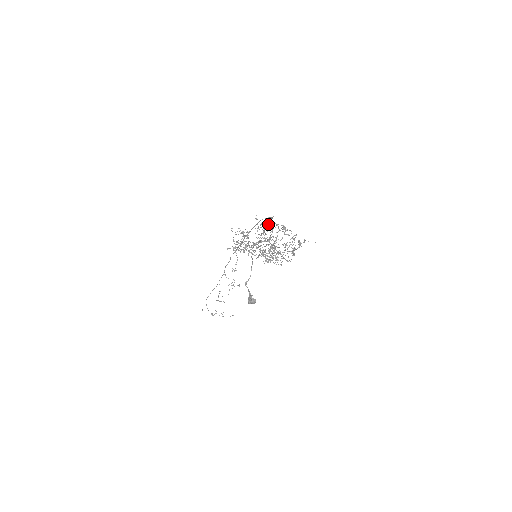
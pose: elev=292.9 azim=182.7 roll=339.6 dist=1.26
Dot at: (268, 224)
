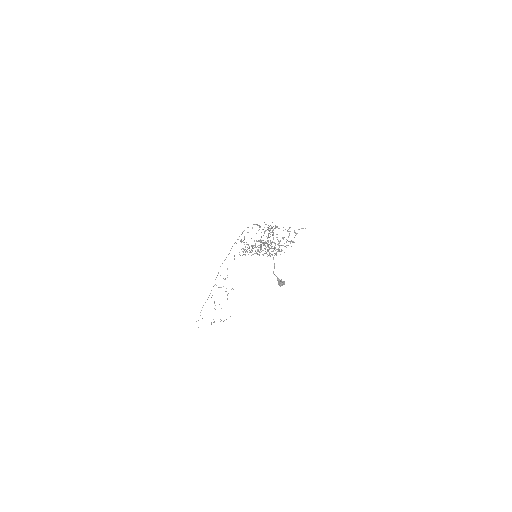
Dot at: occluded
